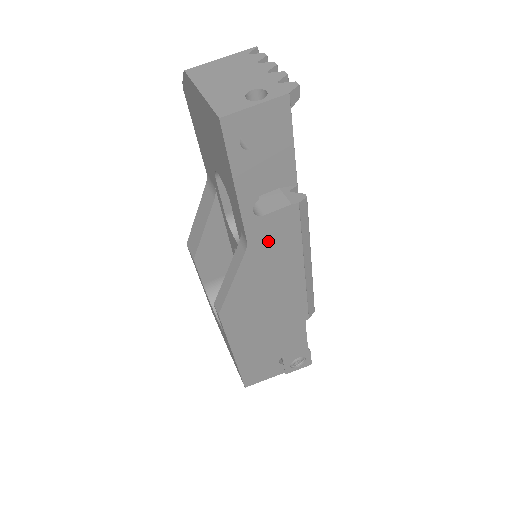
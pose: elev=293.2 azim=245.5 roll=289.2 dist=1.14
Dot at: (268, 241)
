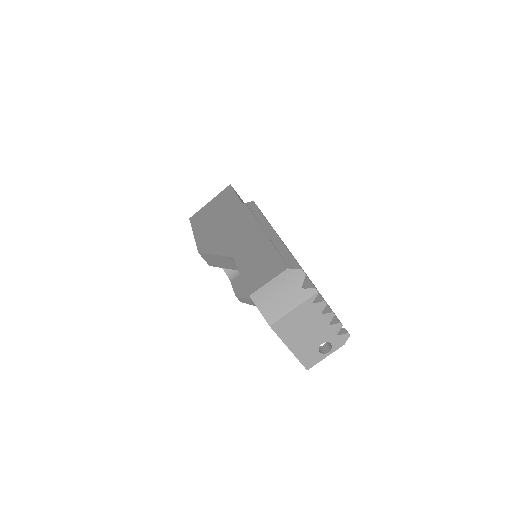
Dot at: occluded
